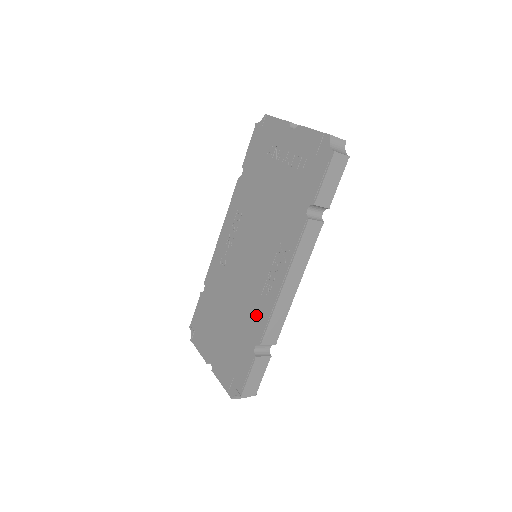
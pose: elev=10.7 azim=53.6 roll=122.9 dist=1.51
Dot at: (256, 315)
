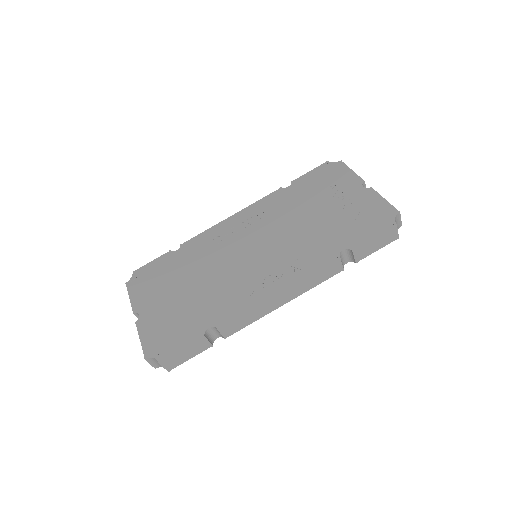
Dot at: (229, 301)
